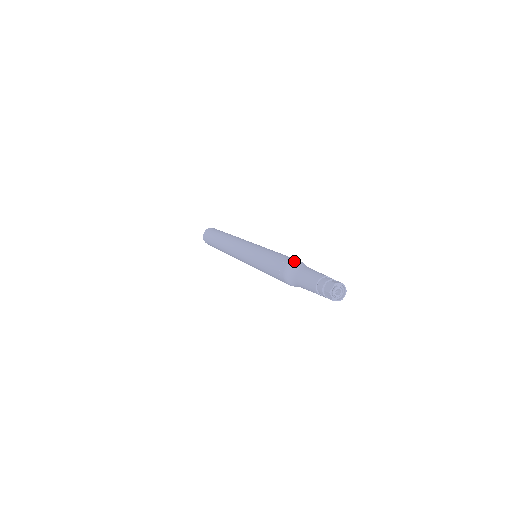
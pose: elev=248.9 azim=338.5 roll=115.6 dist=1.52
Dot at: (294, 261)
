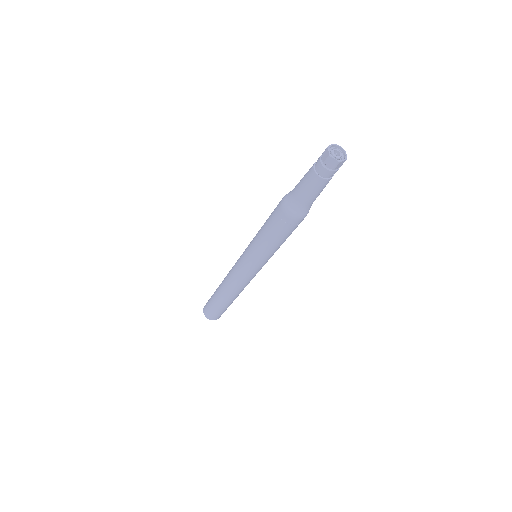
Dot at: occluded
